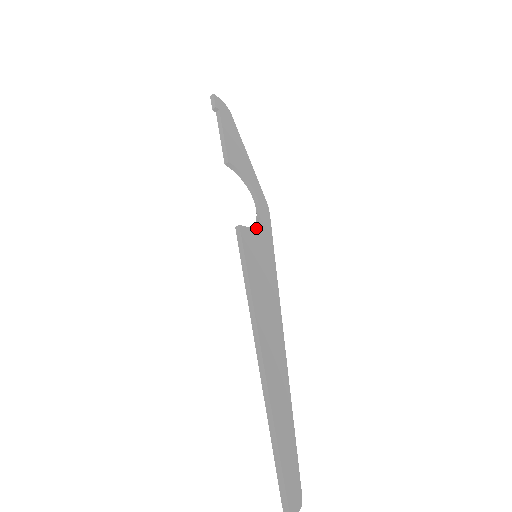
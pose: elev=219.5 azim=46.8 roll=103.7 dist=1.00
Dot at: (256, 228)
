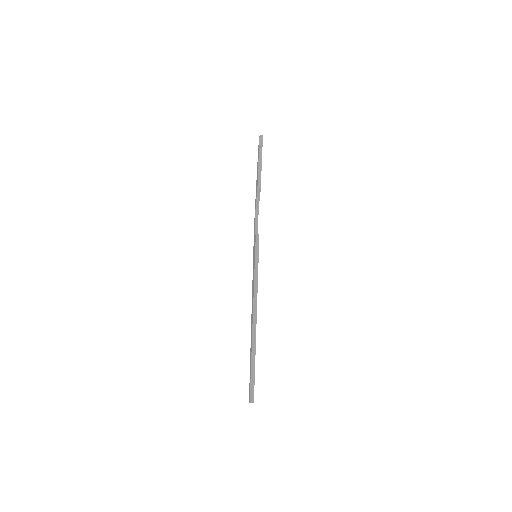
Dot at: occluded
